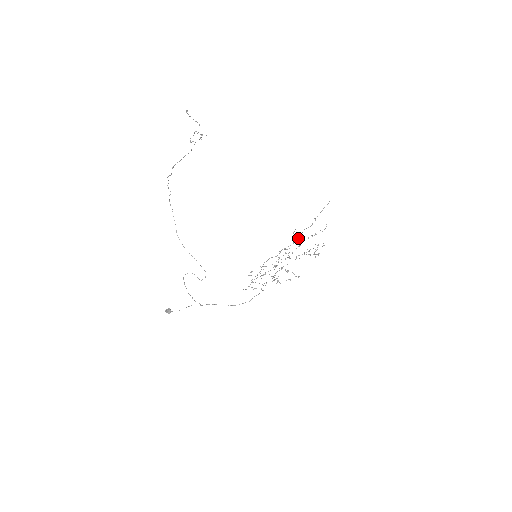
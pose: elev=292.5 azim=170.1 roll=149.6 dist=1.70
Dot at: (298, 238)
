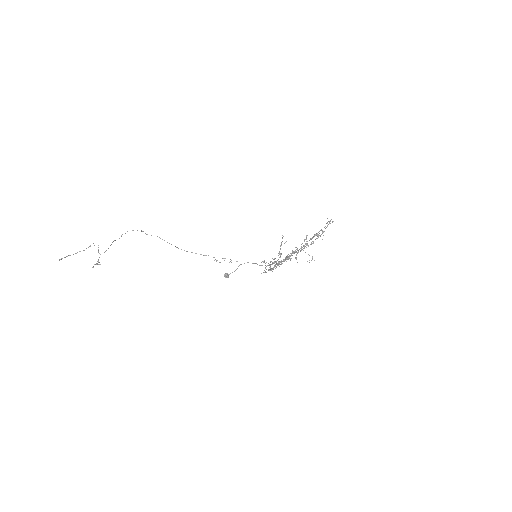
Dot at: occluded
